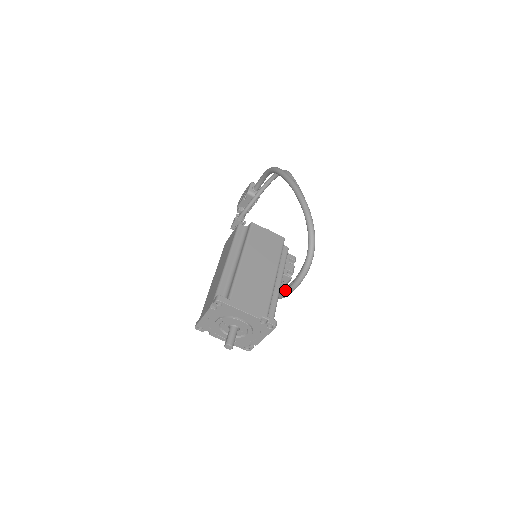
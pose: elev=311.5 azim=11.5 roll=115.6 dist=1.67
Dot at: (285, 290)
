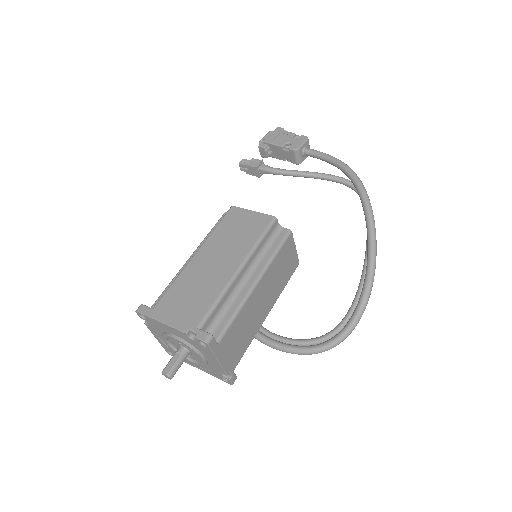
Dot at: (264, 338)
